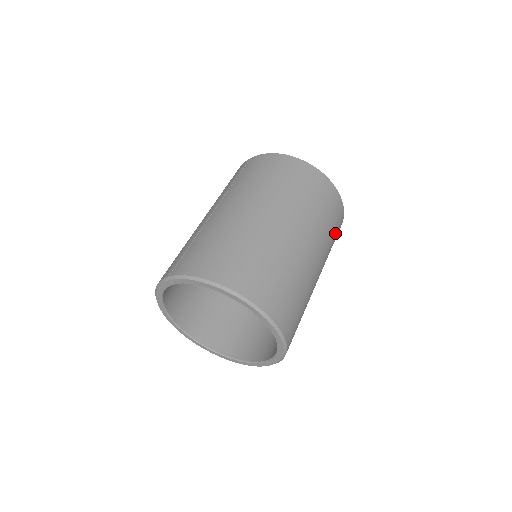
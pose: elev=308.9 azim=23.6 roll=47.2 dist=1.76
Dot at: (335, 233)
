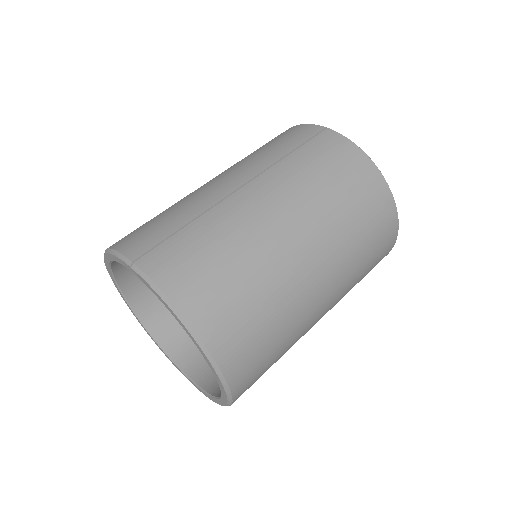
Dot at: occluded
